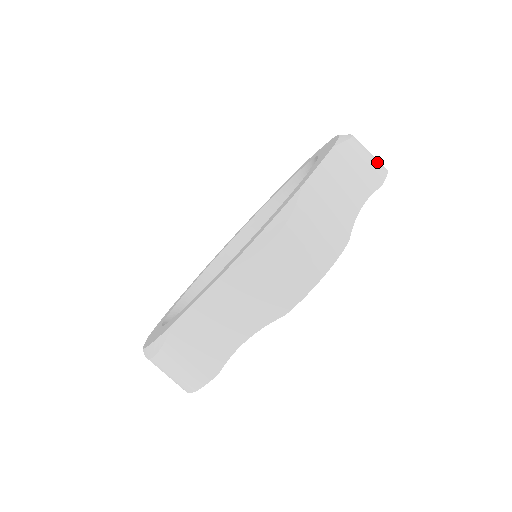
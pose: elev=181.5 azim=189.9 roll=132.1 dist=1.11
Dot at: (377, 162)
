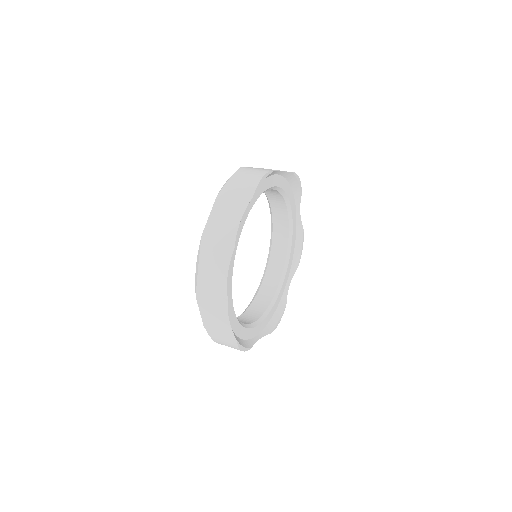
Dot at: occluded
